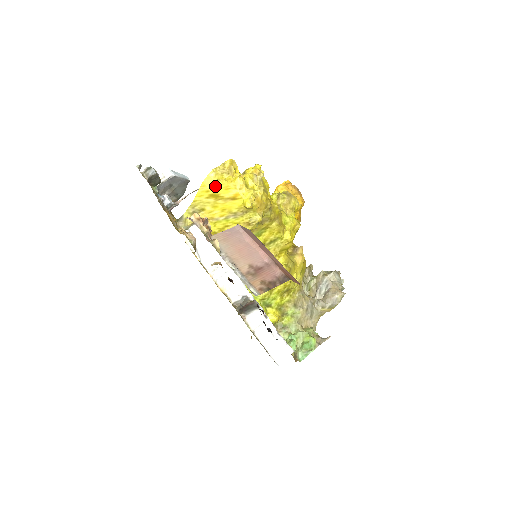
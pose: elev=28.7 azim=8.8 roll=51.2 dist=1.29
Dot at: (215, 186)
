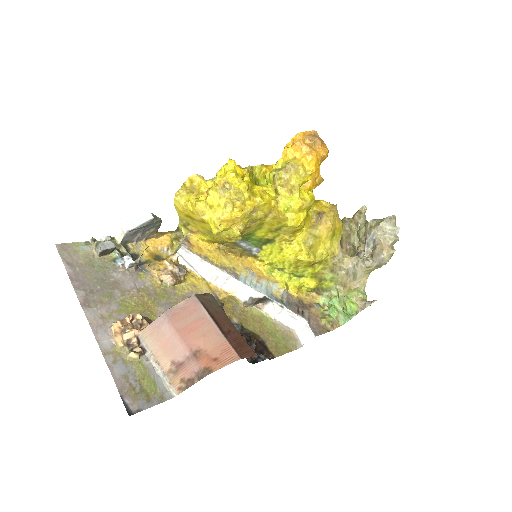
Dot at: (184, 209)
